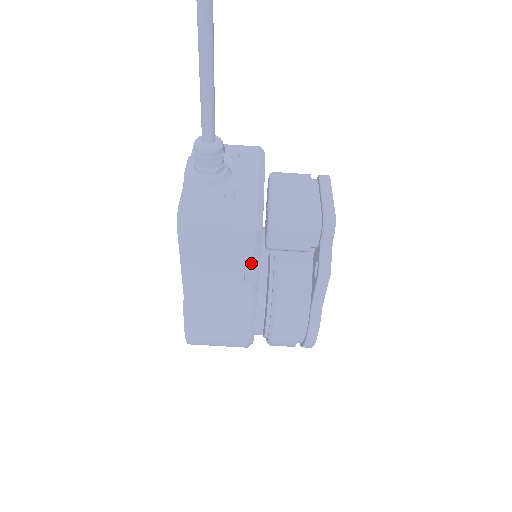
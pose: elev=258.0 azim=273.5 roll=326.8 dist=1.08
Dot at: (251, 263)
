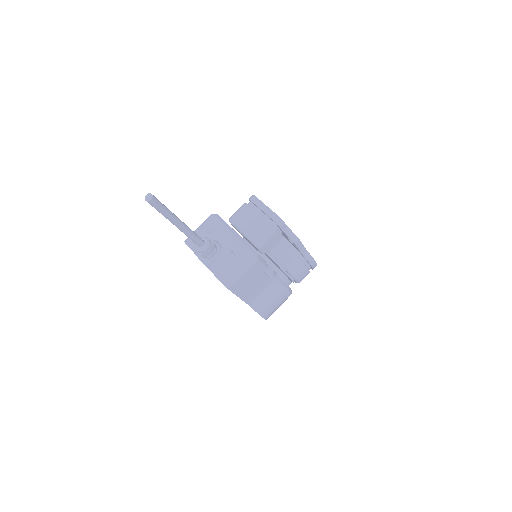
Dot at: (265, 269)
